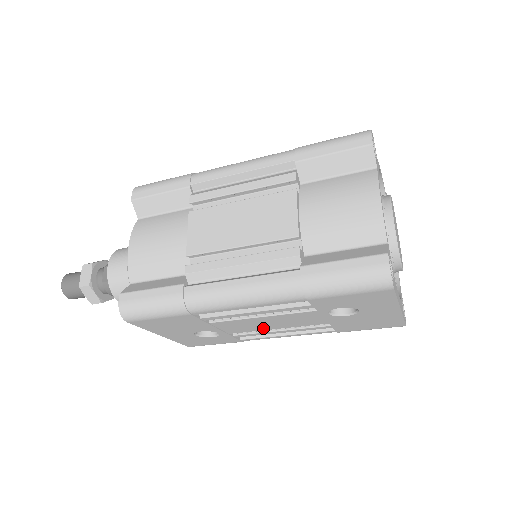
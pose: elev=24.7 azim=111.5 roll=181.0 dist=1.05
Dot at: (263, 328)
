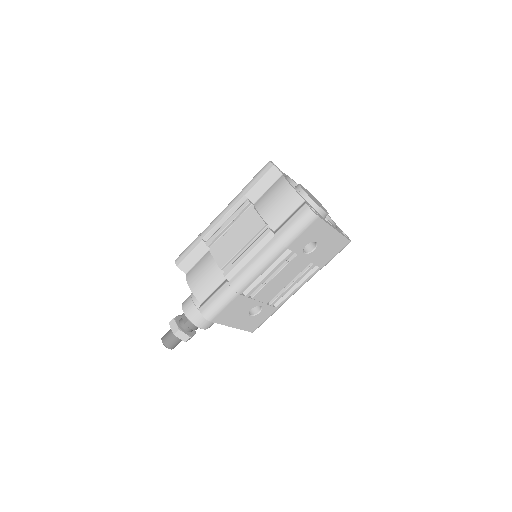
Dot at: (281, 287)
